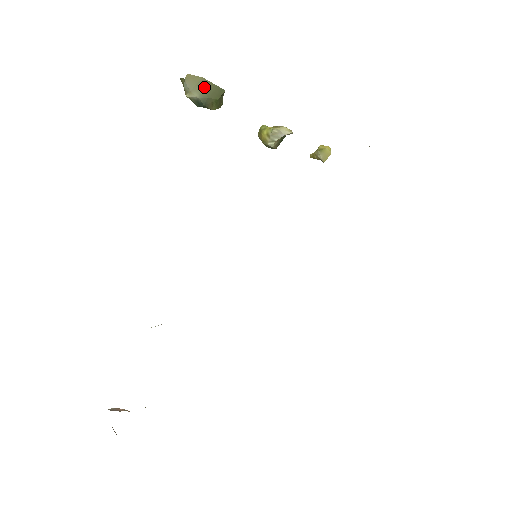
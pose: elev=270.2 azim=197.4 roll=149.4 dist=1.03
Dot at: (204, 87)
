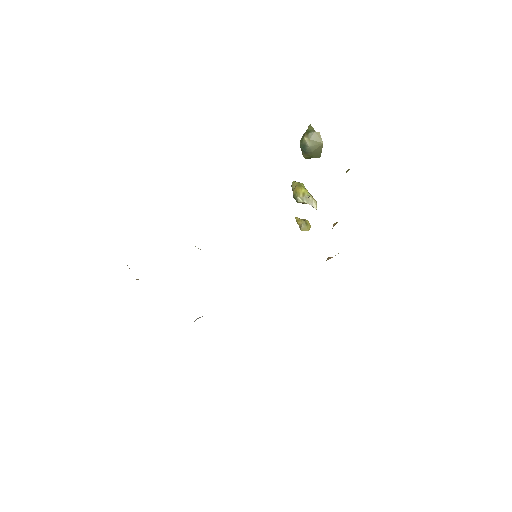
Dot at: (318, 147)
